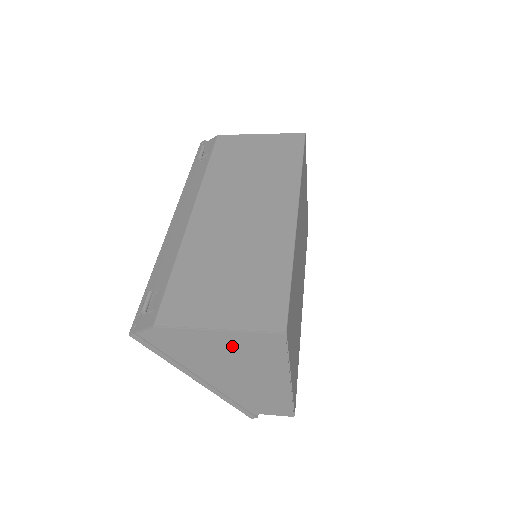
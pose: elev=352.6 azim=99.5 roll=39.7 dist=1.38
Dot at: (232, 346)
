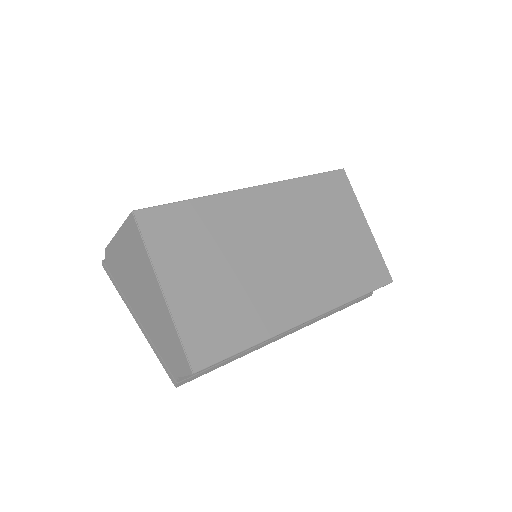
Dot at: (127, 250)
